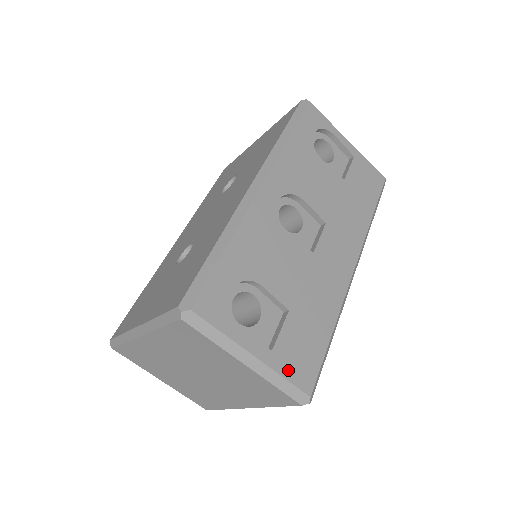
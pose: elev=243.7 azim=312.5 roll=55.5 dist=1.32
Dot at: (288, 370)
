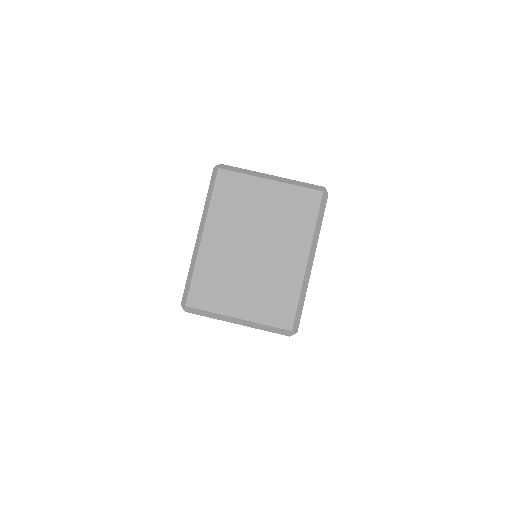
Dot at: occluded
